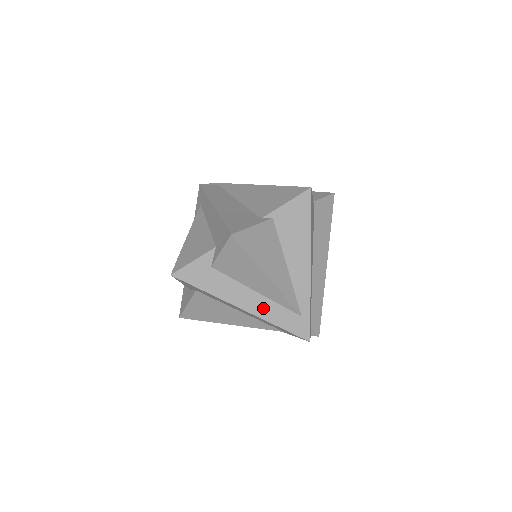
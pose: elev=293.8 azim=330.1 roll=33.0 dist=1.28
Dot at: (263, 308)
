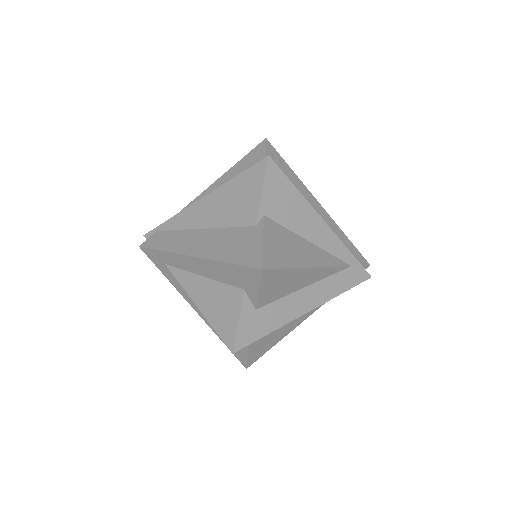
Dot at: (321, 293)
